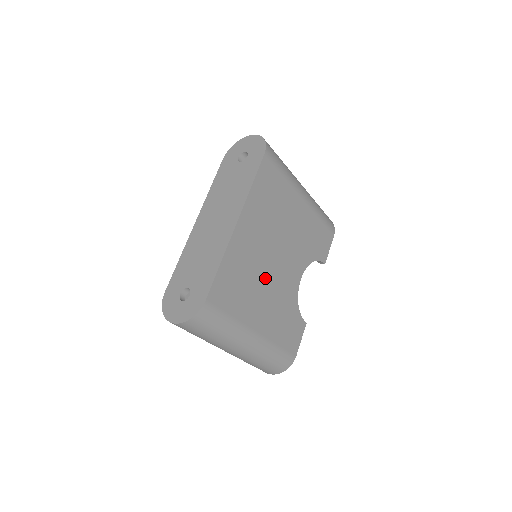
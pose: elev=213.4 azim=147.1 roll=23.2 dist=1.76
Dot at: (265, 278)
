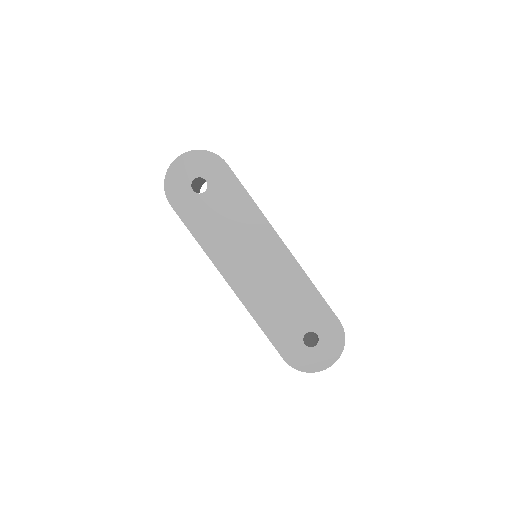
Dot at: occluded
